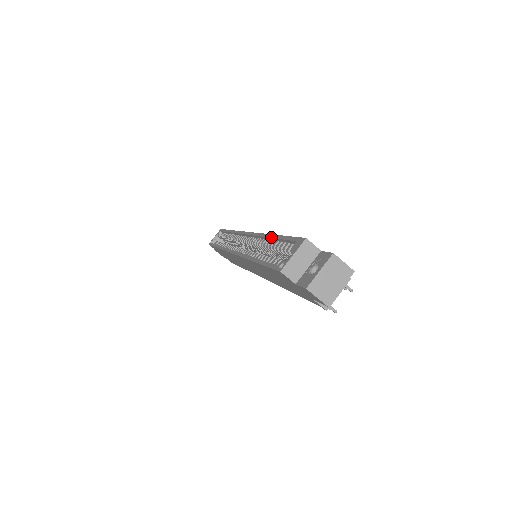
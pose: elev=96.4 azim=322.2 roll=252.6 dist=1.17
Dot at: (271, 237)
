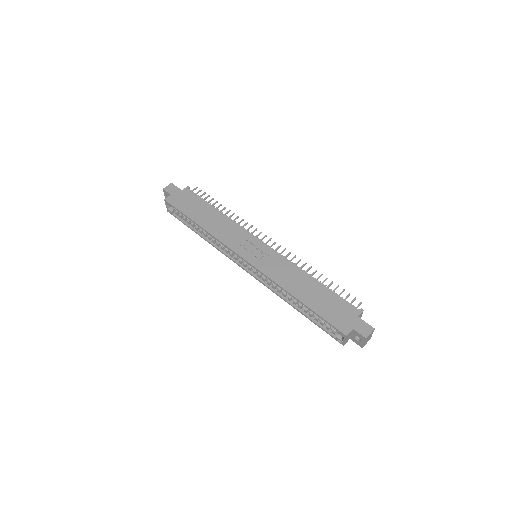
Dot at: occluded
